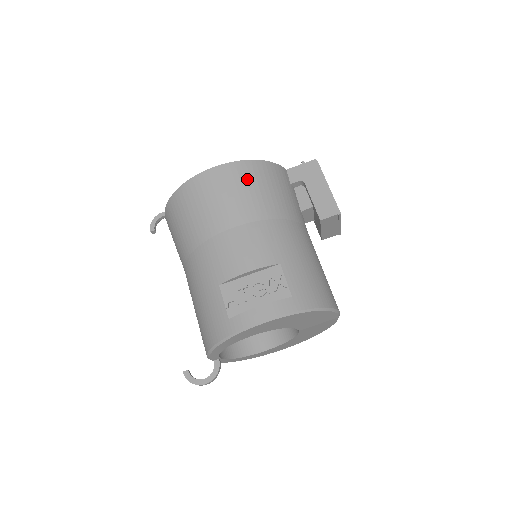
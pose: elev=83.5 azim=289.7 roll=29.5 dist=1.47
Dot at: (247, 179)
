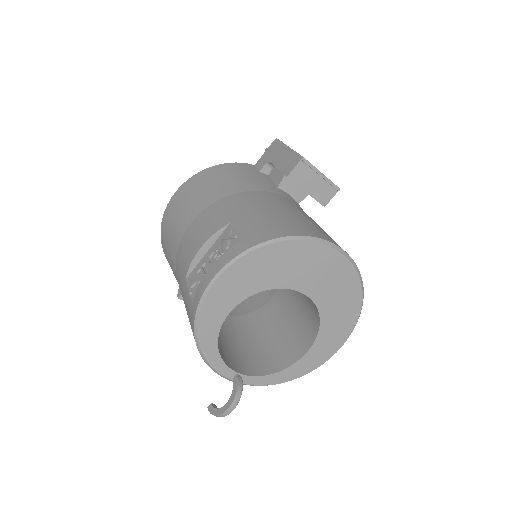
Dot at: (200, 183)
